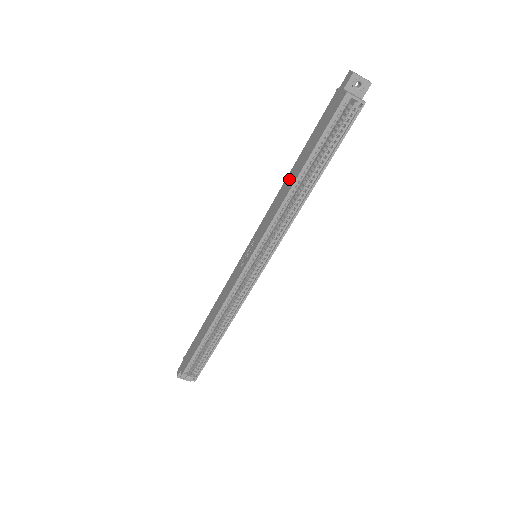
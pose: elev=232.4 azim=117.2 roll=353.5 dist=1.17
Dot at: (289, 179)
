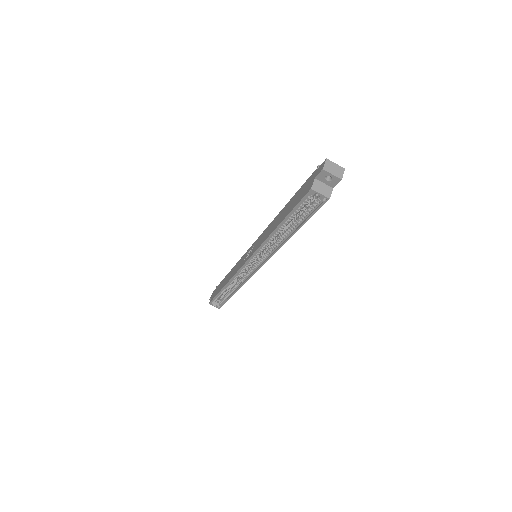
Dot at: (276, 220)
